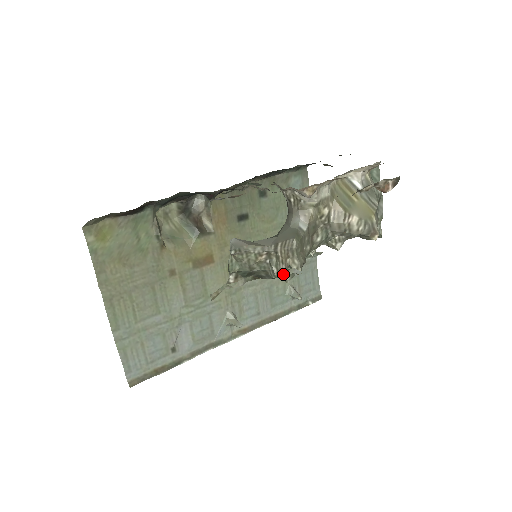
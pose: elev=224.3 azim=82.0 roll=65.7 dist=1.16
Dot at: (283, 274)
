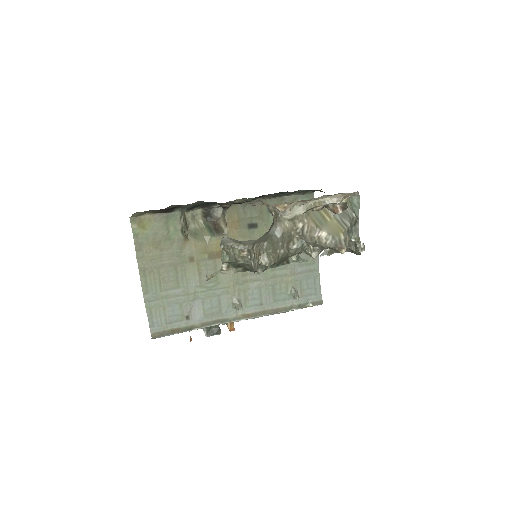
Dot at: (257, 267)
